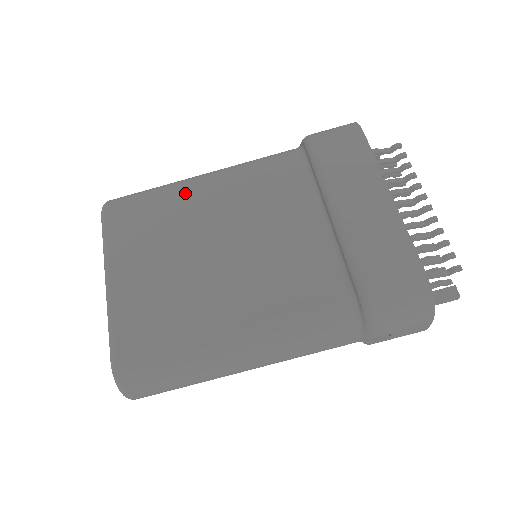
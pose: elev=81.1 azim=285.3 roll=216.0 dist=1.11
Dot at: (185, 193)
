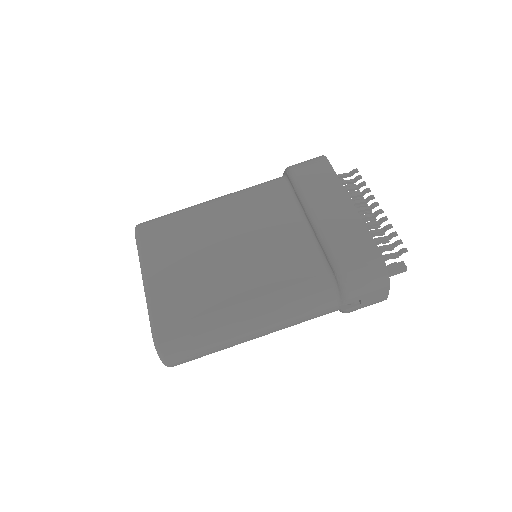
Dot at: (199, 213)
